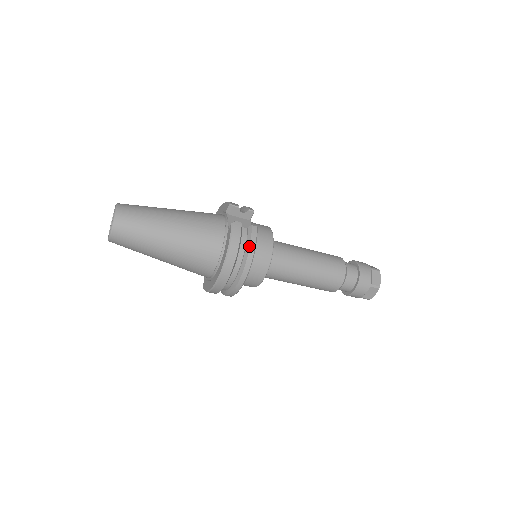
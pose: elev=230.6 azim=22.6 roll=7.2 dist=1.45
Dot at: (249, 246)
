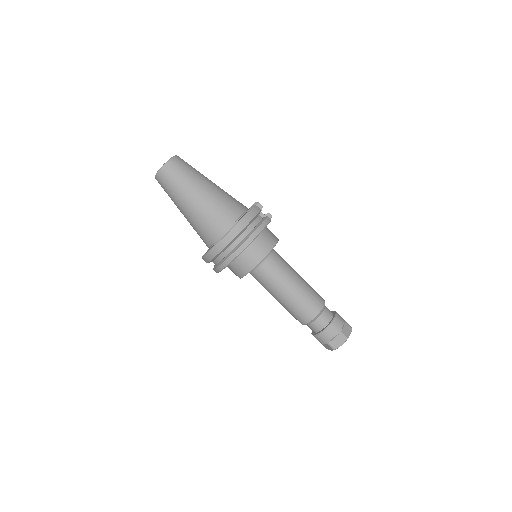
Dot at: (259, 225)
